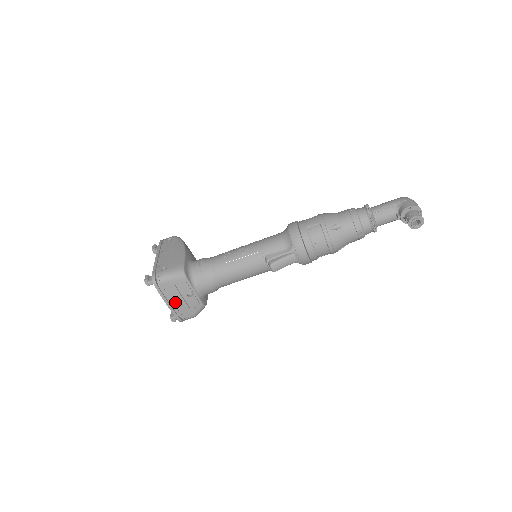
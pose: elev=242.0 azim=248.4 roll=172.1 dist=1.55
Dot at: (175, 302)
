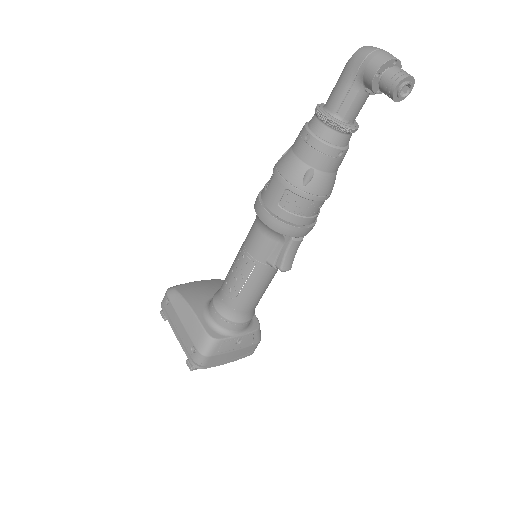
Dot at: (233, 356)
